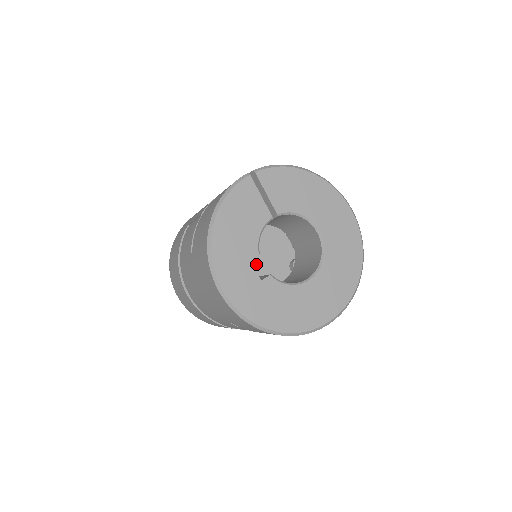
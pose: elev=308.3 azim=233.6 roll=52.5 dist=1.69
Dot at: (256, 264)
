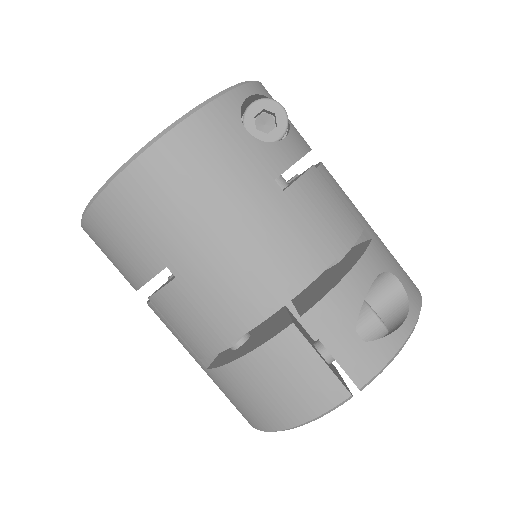
Dot at: occluded
